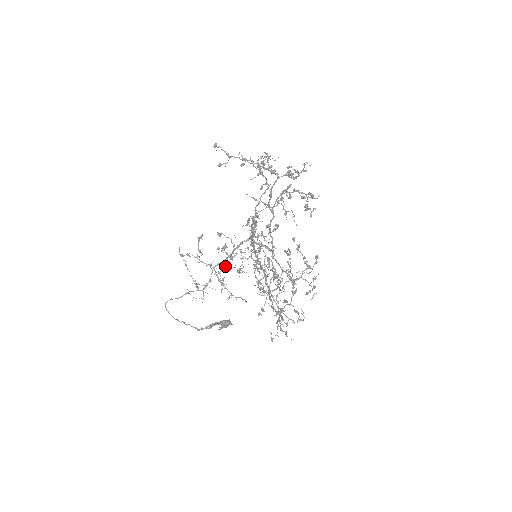
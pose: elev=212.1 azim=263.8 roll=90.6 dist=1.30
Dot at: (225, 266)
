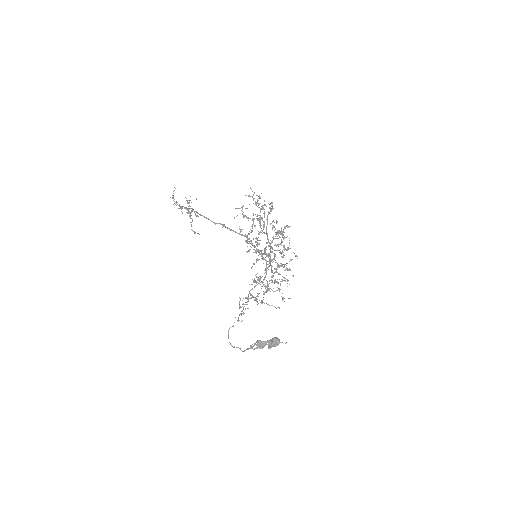
Dot at: (263, 293)
